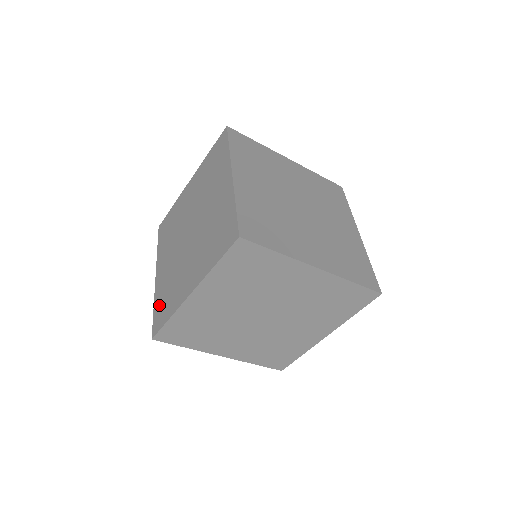
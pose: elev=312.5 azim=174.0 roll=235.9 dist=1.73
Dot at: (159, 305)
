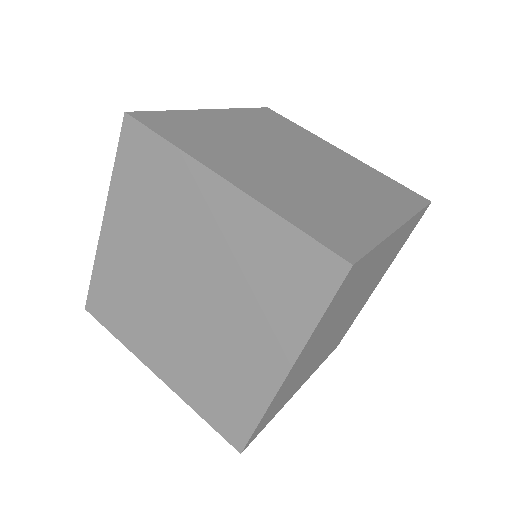
Dot at: (212, 408)
